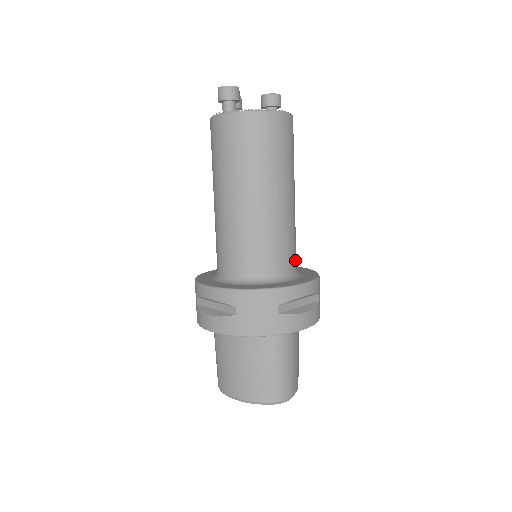
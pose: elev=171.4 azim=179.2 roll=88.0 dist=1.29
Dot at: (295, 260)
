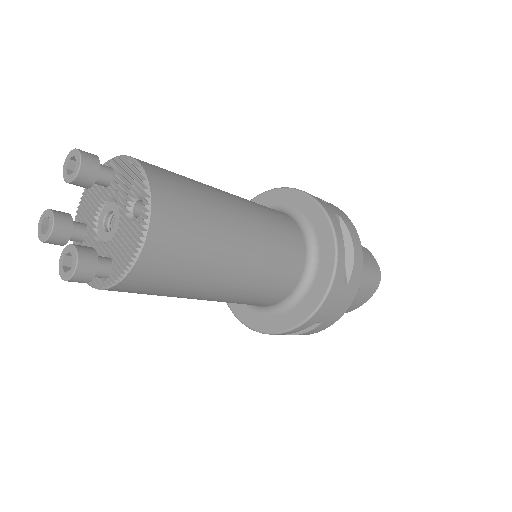
Dot at: (291, 223)
